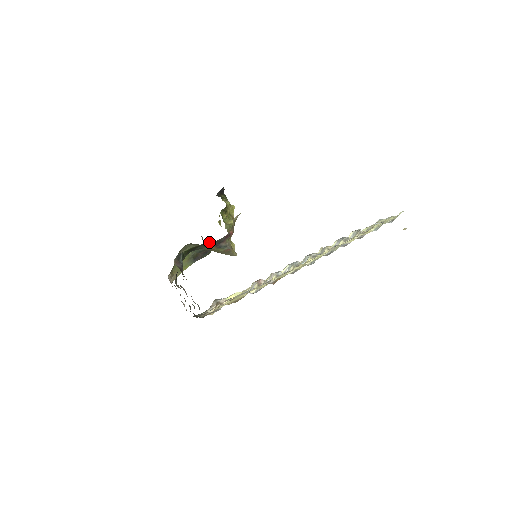
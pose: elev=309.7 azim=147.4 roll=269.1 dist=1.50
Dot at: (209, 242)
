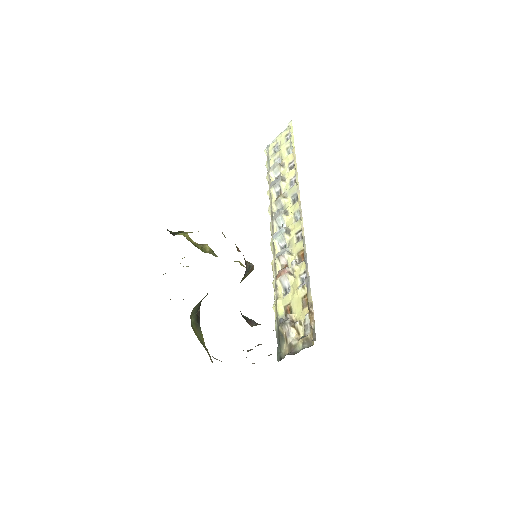
Dot at: occluded
